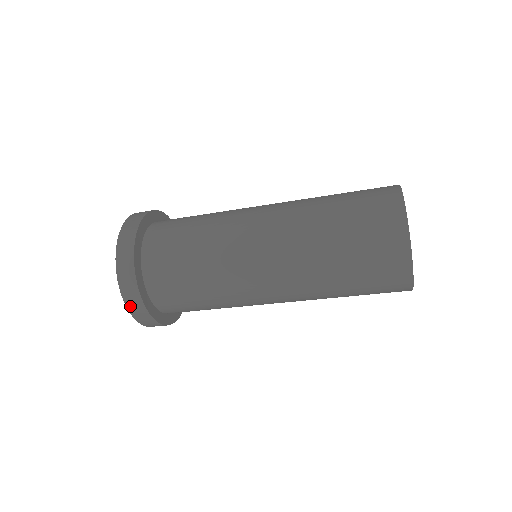
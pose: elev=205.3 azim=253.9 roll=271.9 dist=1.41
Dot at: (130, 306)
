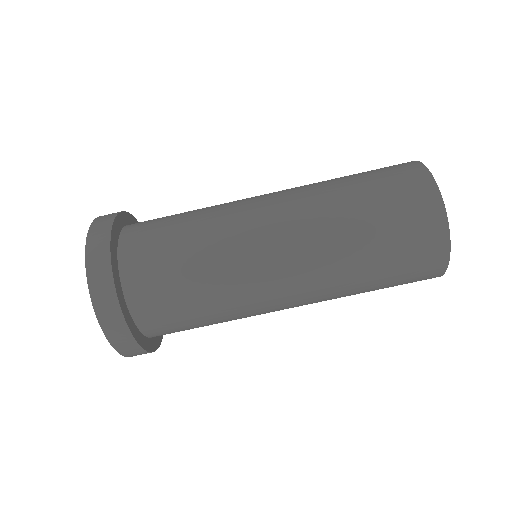
Dot at: (98, 220)
